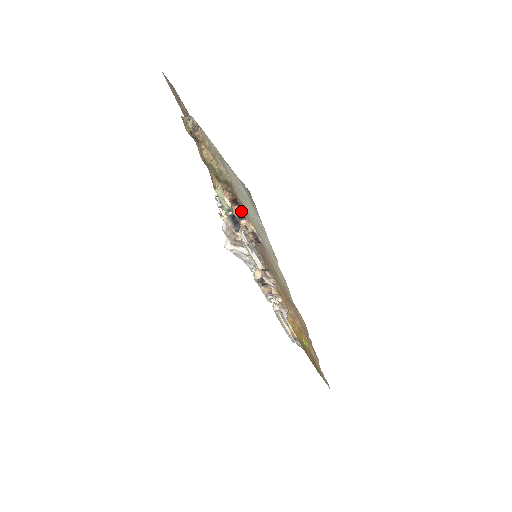
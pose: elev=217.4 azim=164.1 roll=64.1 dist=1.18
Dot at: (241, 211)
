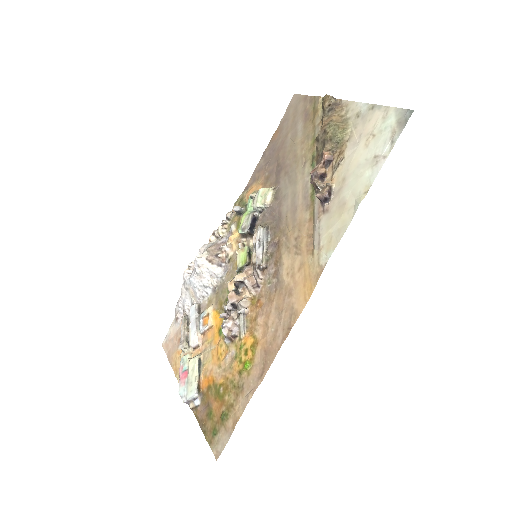
Dot at: (325, 173)
